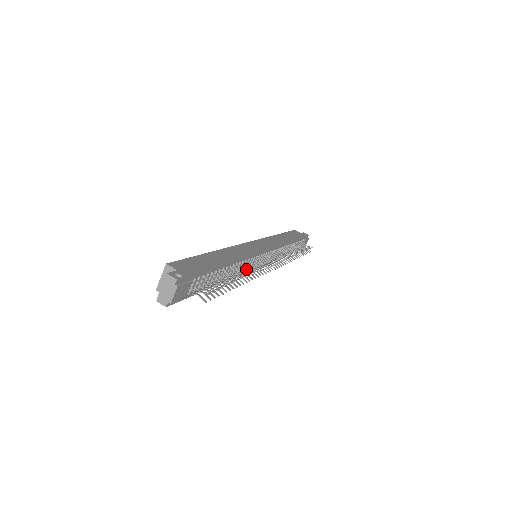
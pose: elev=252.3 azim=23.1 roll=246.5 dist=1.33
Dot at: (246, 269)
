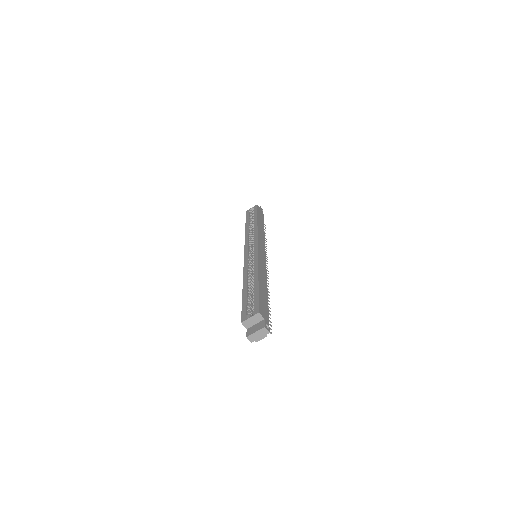
Dot at: occluded
